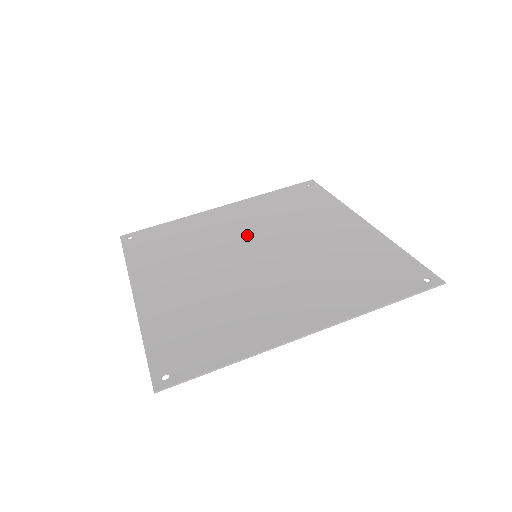
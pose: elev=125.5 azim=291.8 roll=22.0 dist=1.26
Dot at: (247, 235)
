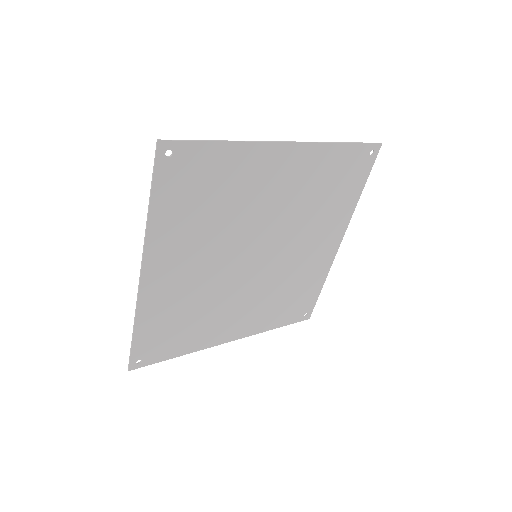
Dot at: (250, 285)
